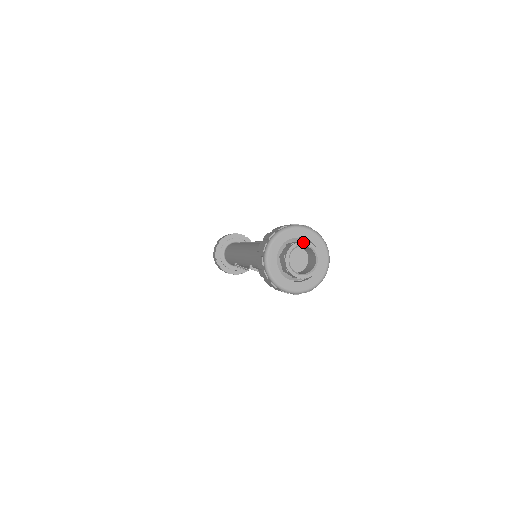
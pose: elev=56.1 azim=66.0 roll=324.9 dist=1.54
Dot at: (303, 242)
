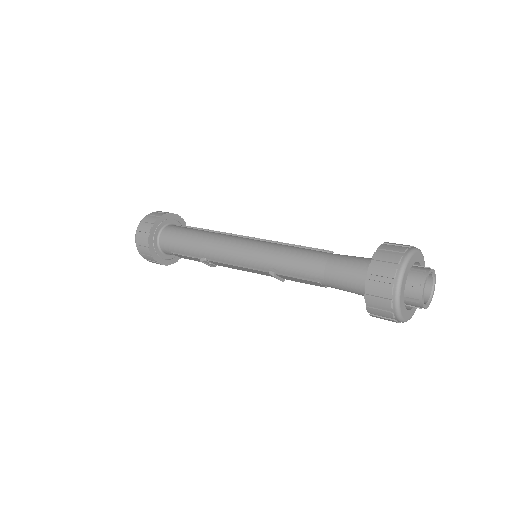
Dot at: (432, 270)
